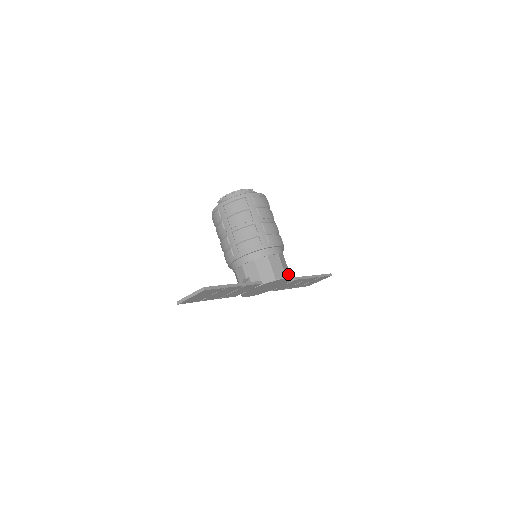
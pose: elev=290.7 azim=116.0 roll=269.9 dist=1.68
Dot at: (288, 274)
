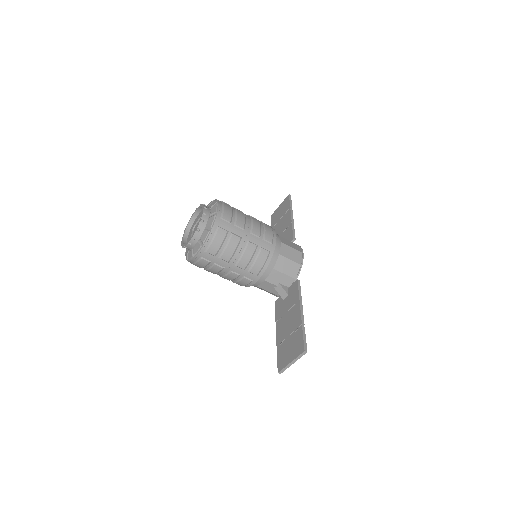
Dot at: (297, 247)
